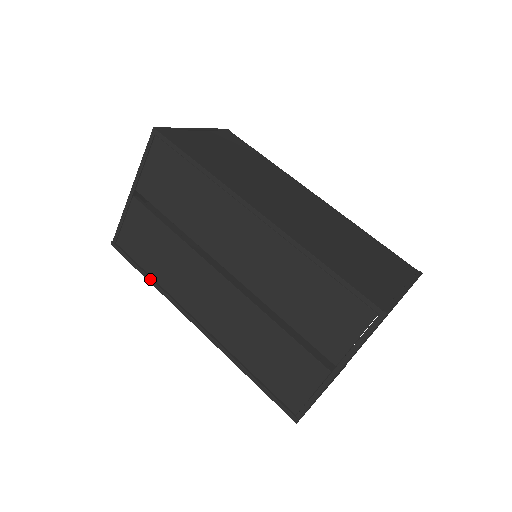
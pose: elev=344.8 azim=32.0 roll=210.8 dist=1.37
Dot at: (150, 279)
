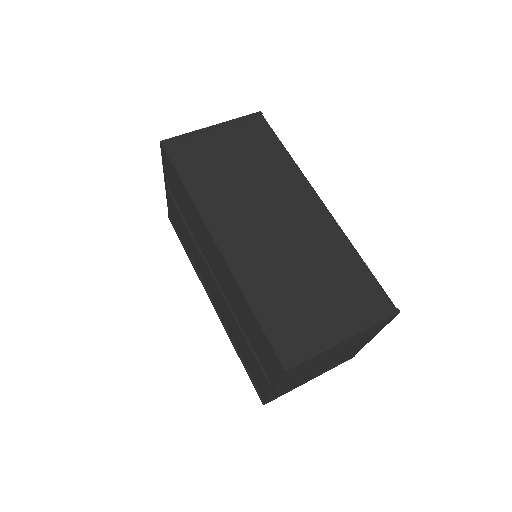
Dot at: (187, 255)
